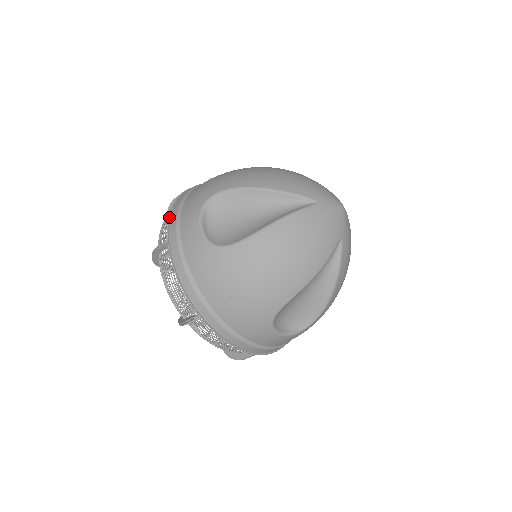
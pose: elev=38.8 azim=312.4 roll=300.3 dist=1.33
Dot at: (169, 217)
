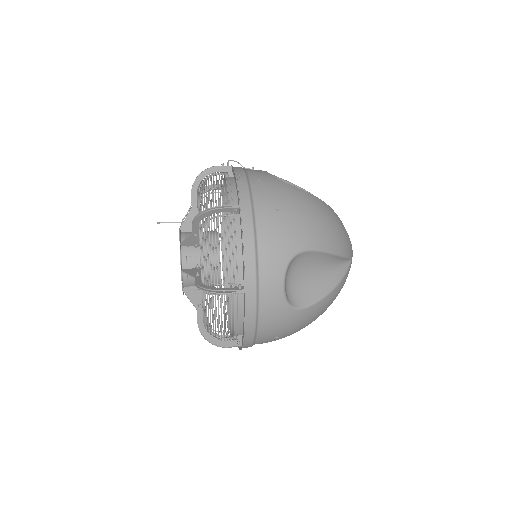
Dot at: (244, 259)
